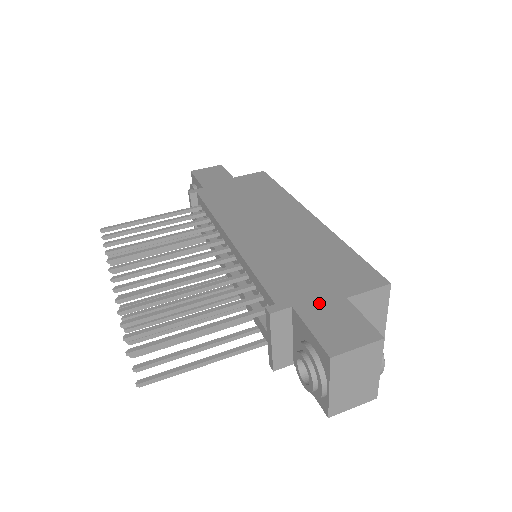
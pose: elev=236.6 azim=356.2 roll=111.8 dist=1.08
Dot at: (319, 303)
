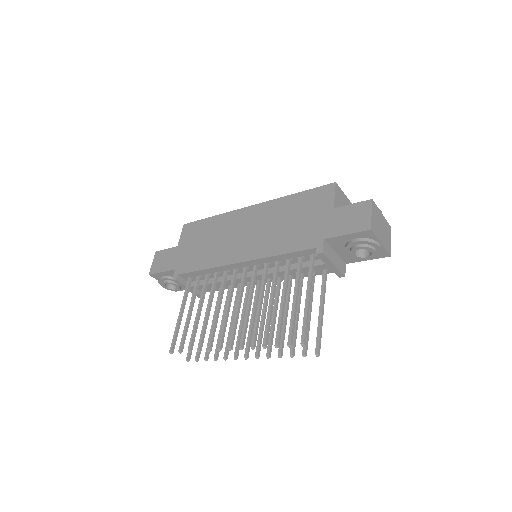
Dot at: (329, 224)
